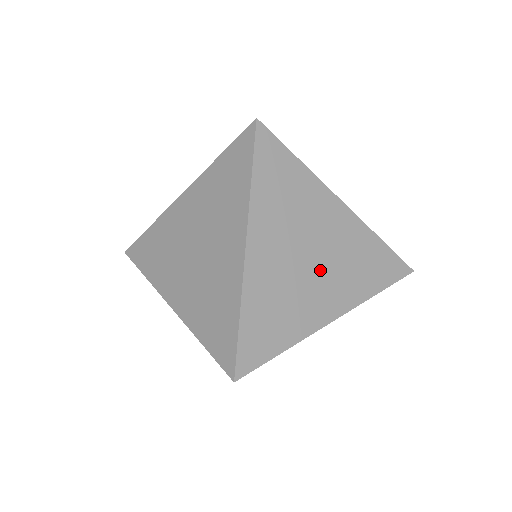
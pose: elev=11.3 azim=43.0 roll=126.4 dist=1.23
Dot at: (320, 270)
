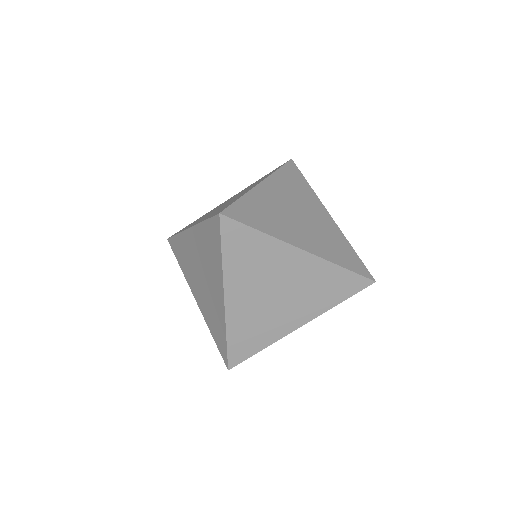
Dot at: (286, 301)
